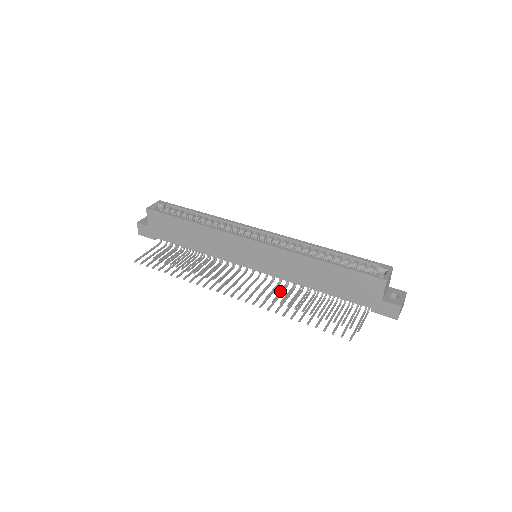
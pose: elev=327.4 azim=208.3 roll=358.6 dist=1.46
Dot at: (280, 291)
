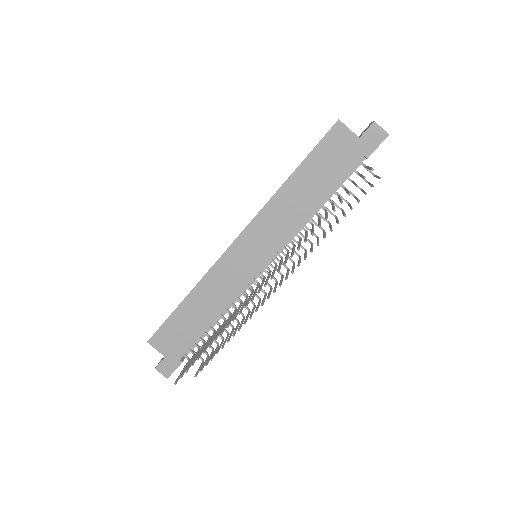
Dot at: (304, 254)
